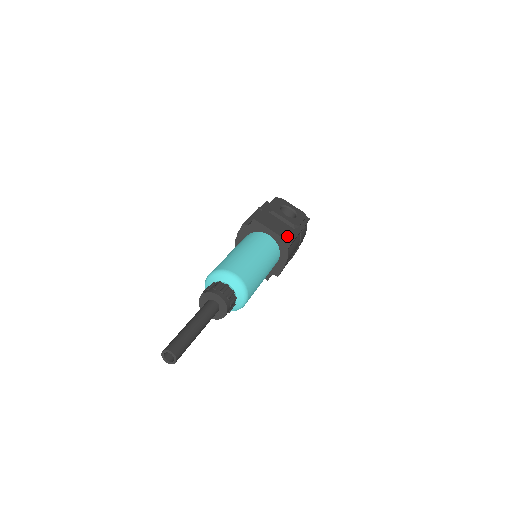
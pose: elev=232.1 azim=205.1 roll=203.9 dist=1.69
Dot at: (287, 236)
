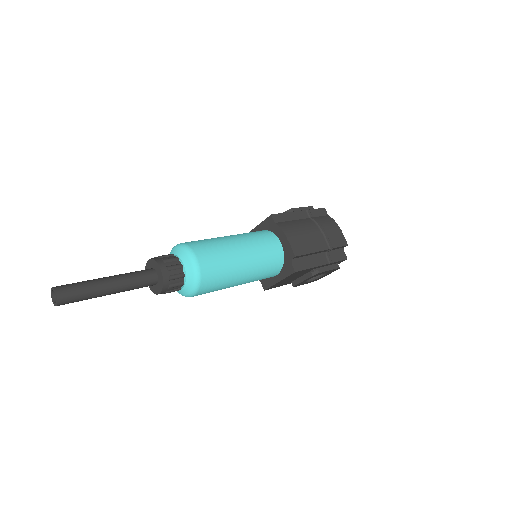
Dot at: occluded
